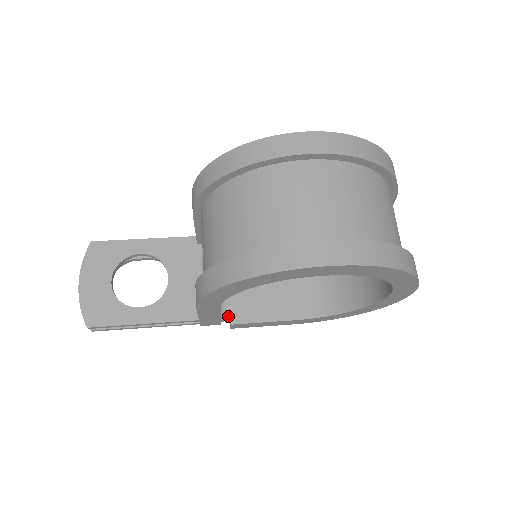
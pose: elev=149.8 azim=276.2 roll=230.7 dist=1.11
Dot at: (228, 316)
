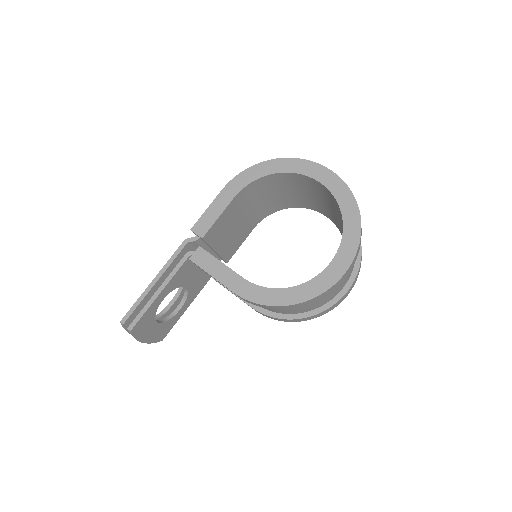
Dot at: (220, 260)
